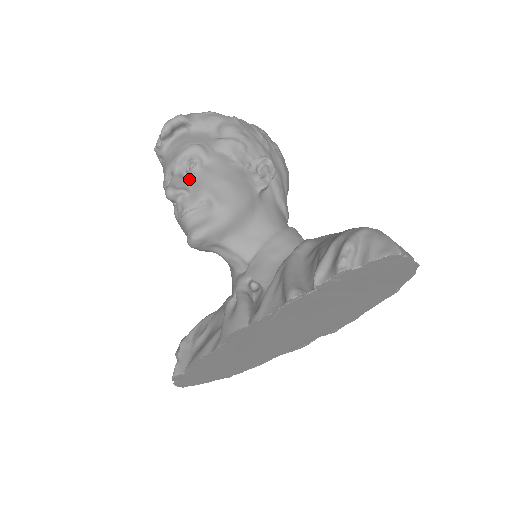
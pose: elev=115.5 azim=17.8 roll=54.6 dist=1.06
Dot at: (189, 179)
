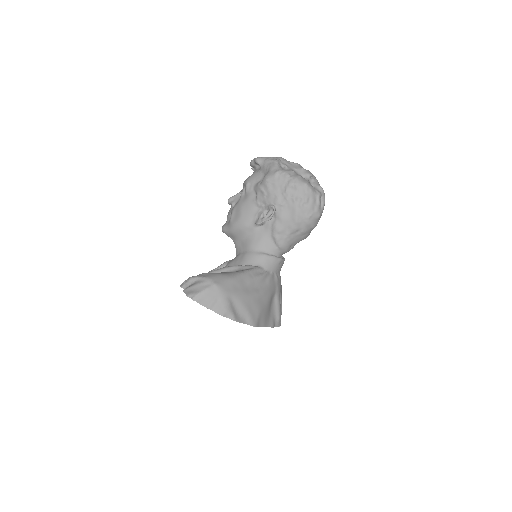
Dot at: occluded
